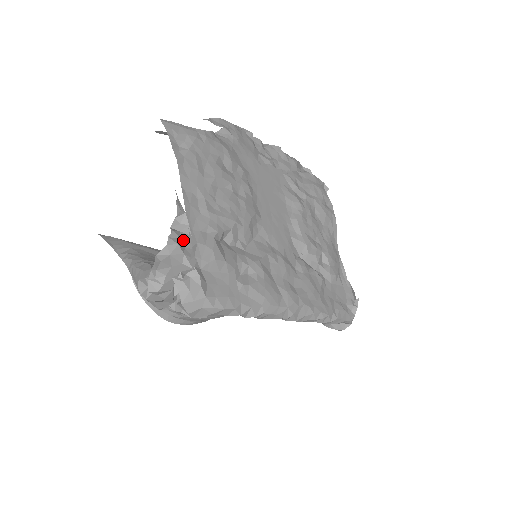
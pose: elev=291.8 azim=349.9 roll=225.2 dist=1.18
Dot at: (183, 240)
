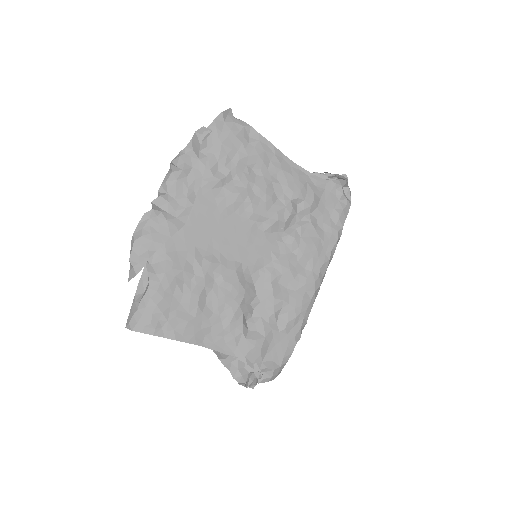
Dot at: (239, 367)
